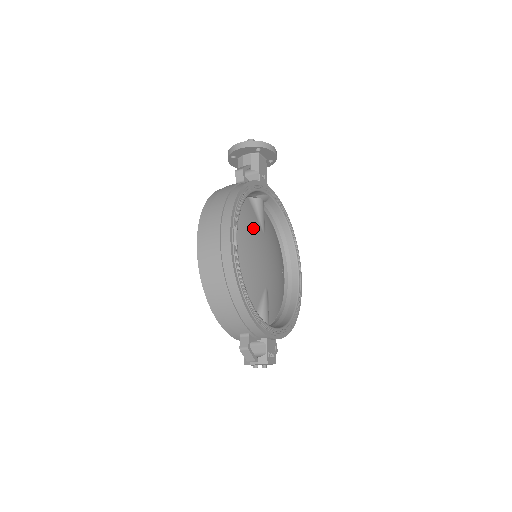
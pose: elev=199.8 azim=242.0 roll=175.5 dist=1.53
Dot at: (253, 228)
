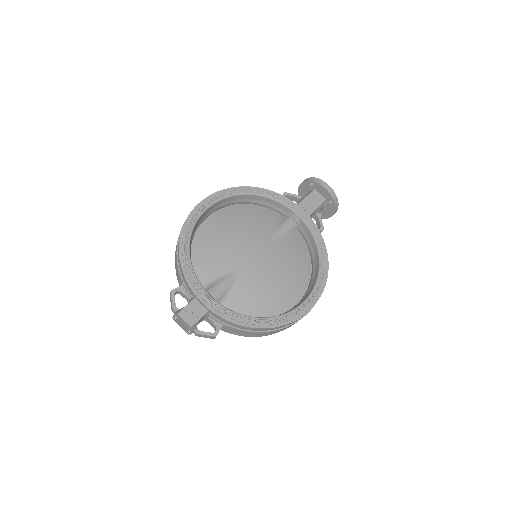
Dot at: (257, 227)
